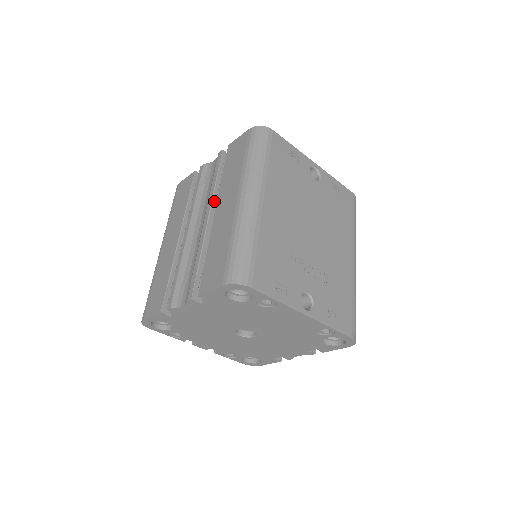
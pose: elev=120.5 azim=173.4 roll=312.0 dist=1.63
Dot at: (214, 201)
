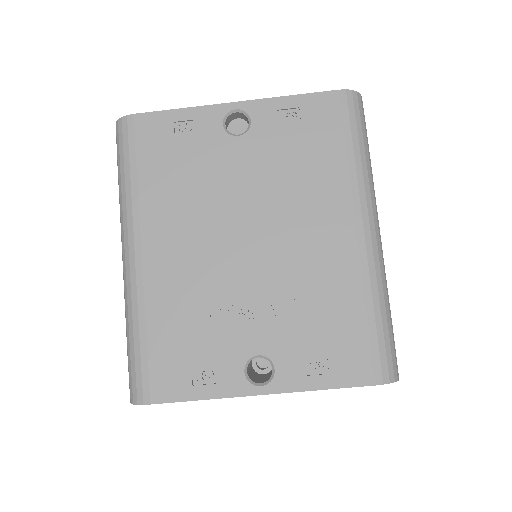
Dot at: occluded
